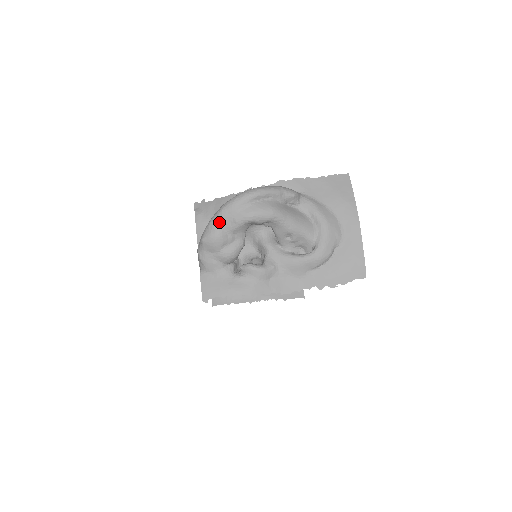
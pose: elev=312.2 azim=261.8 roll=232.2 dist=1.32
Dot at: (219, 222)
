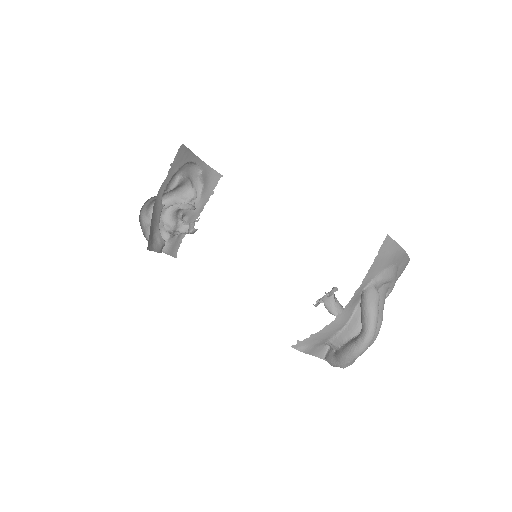
Dot at: (355, 359)
